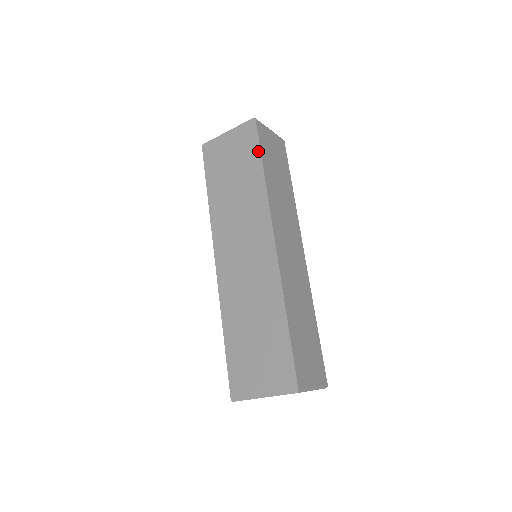
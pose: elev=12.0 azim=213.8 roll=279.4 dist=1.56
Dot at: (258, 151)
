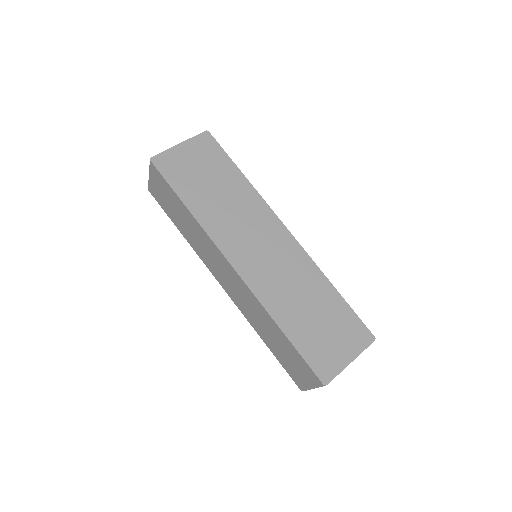
Dot at: (228, 158)
